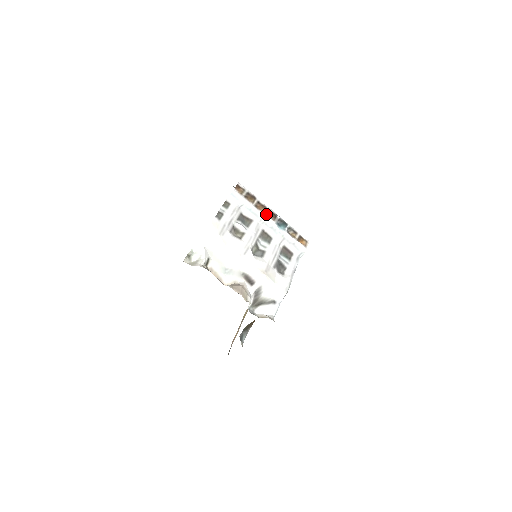
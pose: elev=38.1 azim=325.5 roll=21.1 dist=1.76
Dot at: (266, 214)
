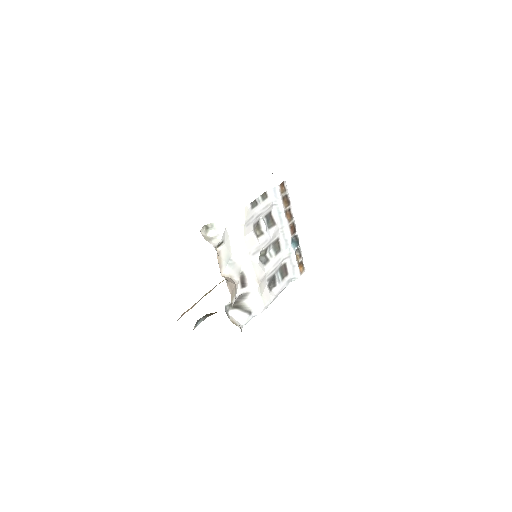
Dot at: (289, 225)
